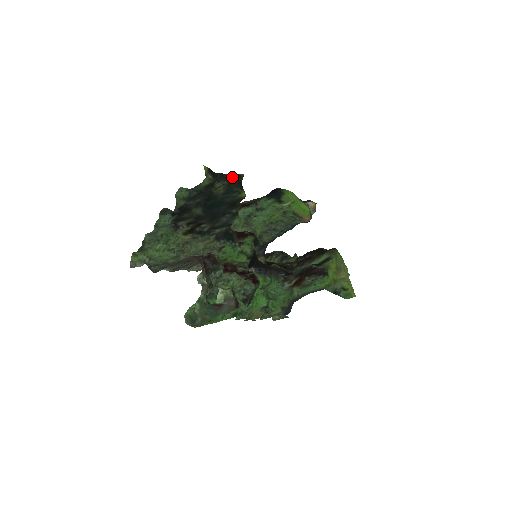
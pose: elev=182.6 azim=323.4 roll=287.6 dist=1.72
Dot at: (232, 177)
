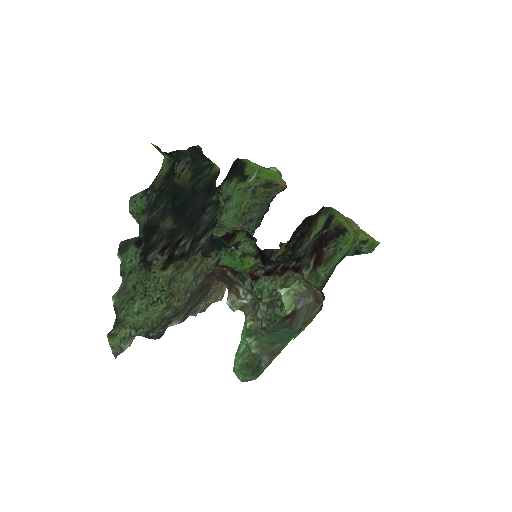
Dot at: (190, 151)
